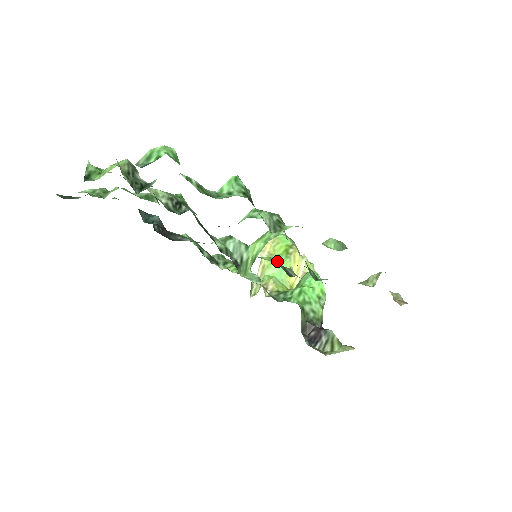
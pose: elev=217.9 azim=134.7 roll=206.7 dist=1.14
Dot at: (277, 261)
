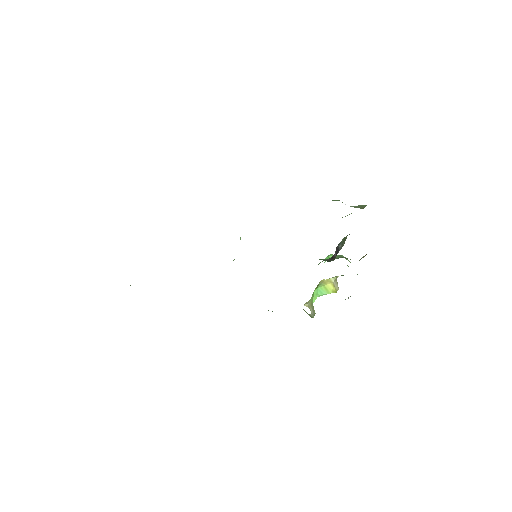
Dot at: (313, 292)
